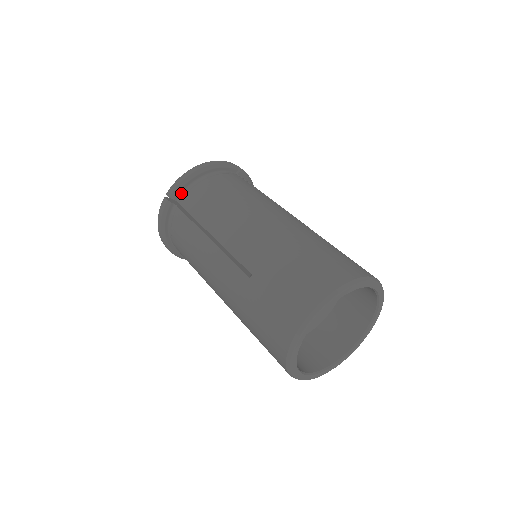
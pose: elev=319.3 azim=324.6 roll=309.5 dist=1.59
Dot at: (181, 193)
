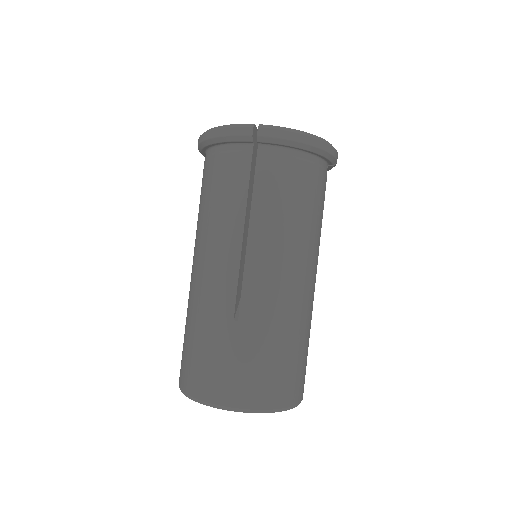
Dot at: (205, 154)
